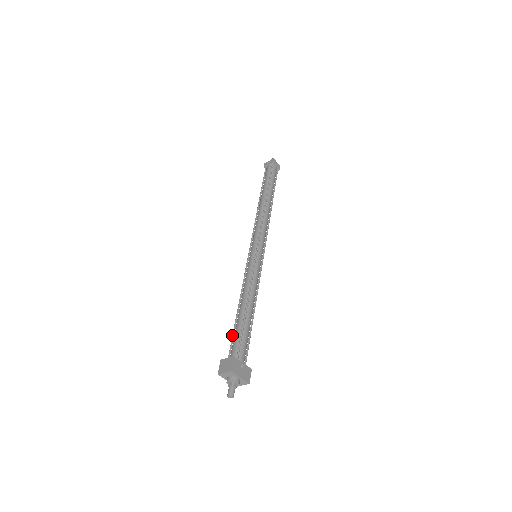
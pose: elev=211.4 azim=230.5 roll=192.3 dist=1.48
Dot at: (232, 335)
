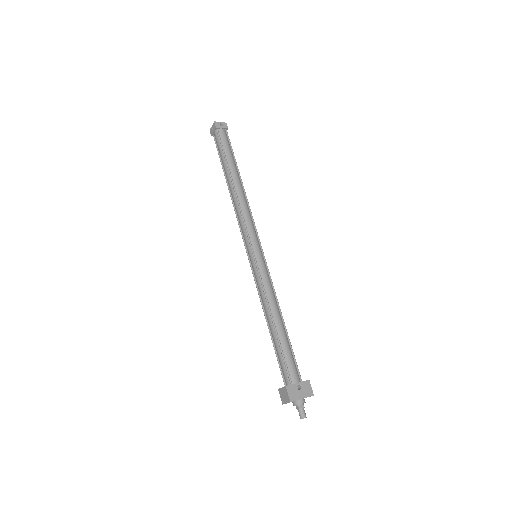
Dot at: occluded
